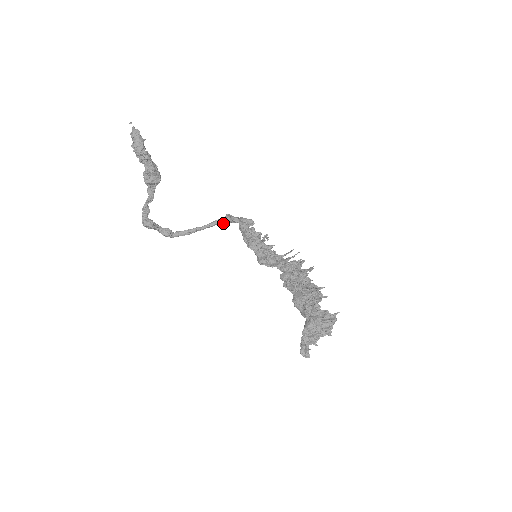
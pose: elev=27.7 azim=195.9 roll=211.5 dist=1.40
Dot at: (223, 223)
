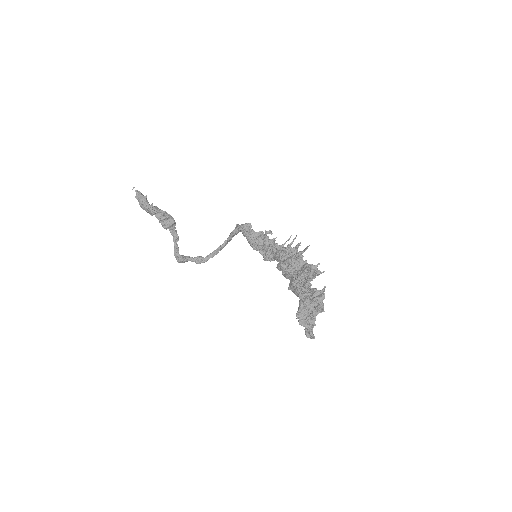
Dot at: (236, 234)
